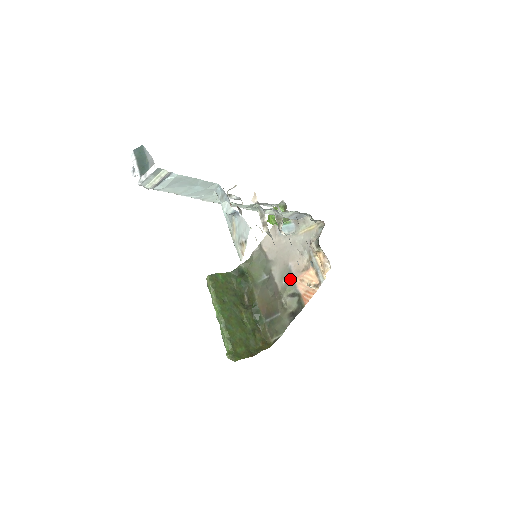
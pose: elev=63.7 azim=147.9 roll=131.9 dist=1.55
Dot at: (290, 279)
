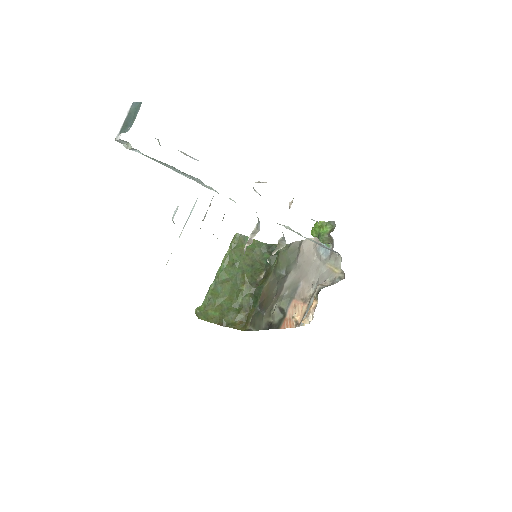
Dot at: (291, 295)
